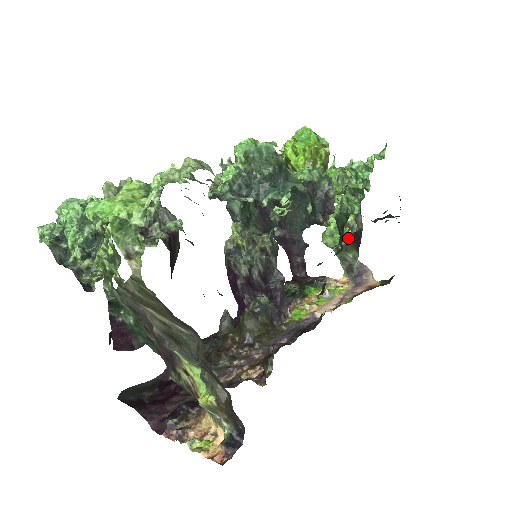
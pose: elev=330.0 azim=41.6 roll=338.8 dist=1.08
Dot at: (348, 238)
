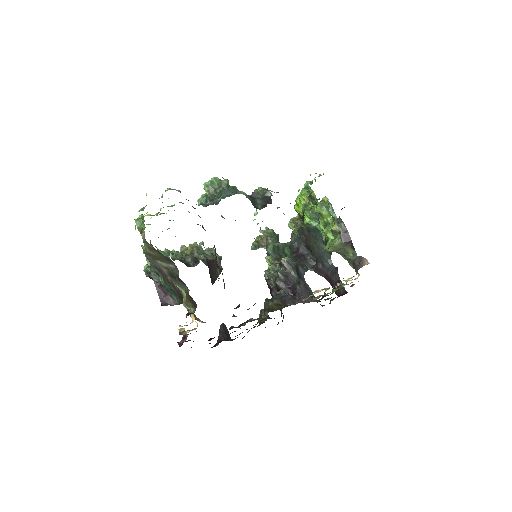
Dot at: (338, 240)
